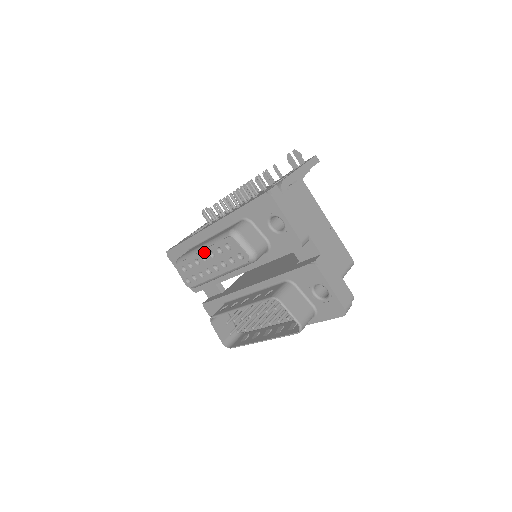
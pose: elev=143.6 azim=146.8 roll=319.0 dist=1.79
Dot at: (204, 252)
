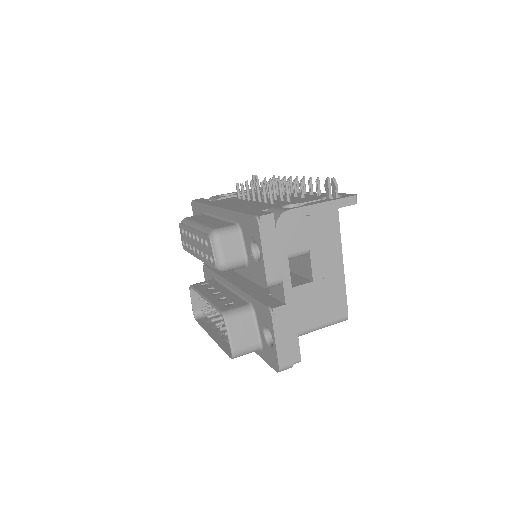
Dot at: (194, 231)
